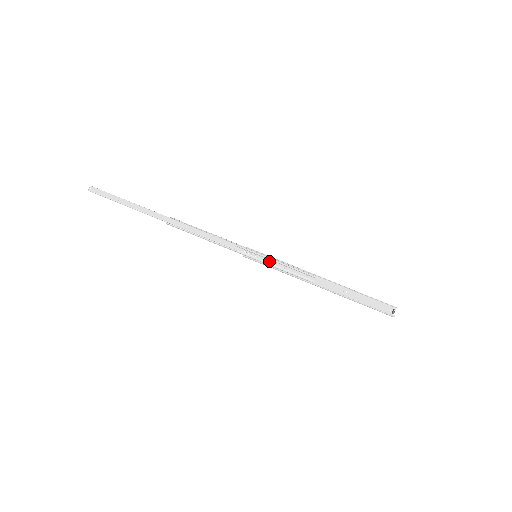
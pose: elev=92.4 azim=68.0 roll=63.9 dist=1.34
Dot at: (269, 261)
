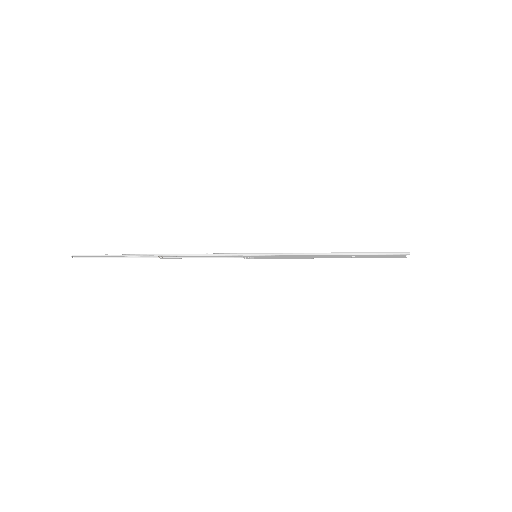
Dot at: (270, 255)
